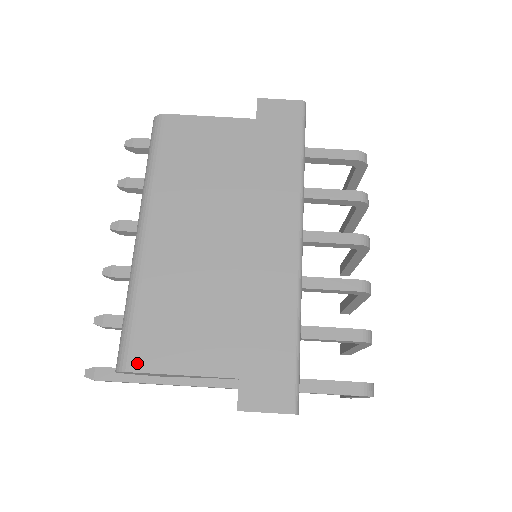
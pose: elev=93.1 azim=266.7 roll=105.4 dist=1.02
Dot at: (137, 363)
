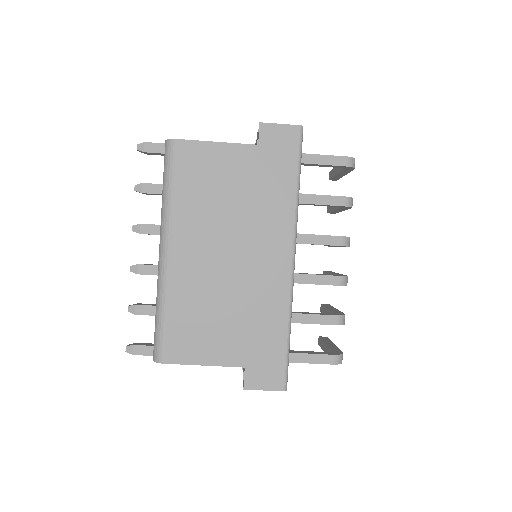
Dot at: (169, 357)
